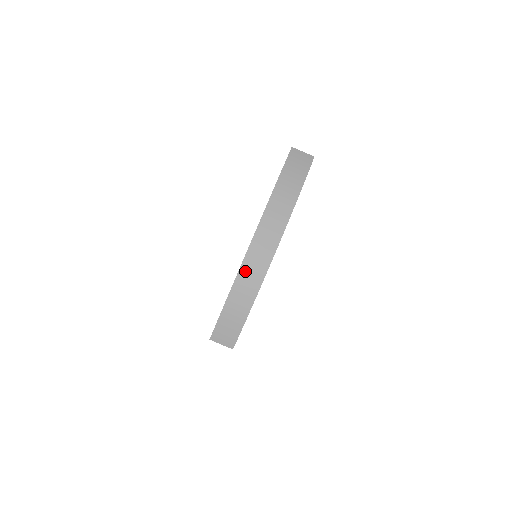
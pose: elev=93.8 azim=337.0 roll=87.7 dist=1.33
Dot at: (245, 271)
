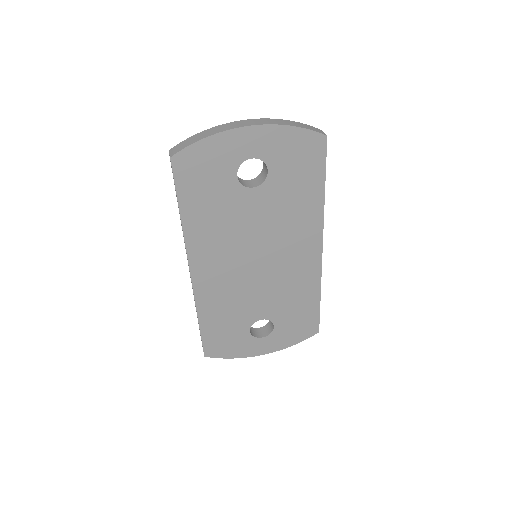
Dot at: (224, 125)
